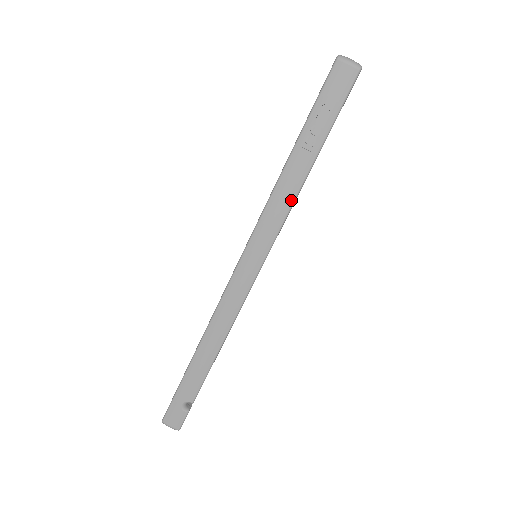
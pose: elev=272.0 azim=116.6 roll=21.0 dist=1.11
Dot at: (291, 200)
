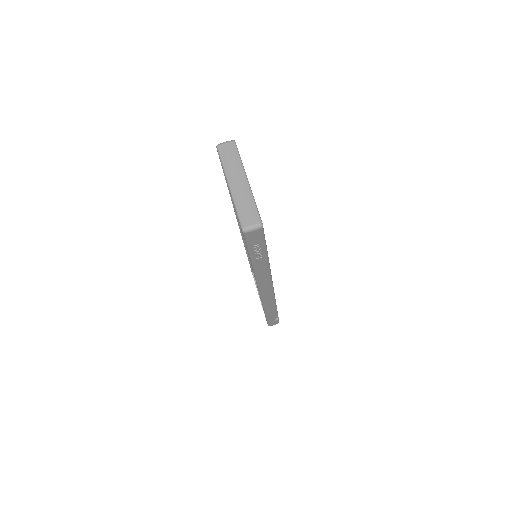
Dot at: (268, 269)
